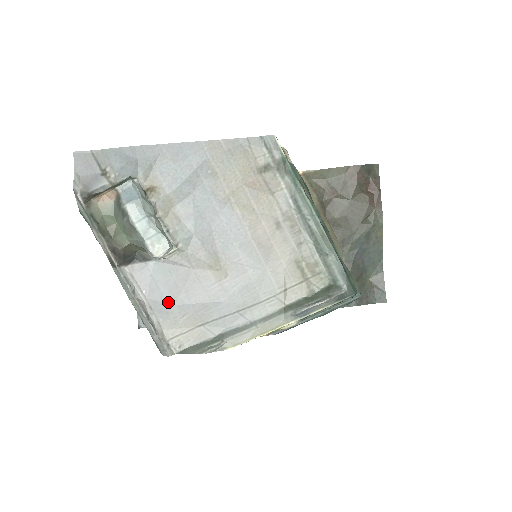
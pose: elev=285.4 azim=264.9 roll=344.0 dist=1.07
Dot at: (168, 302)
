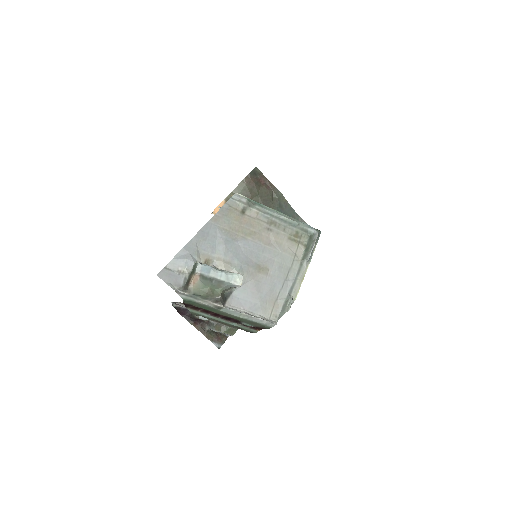
Dot at: (255, 303)
